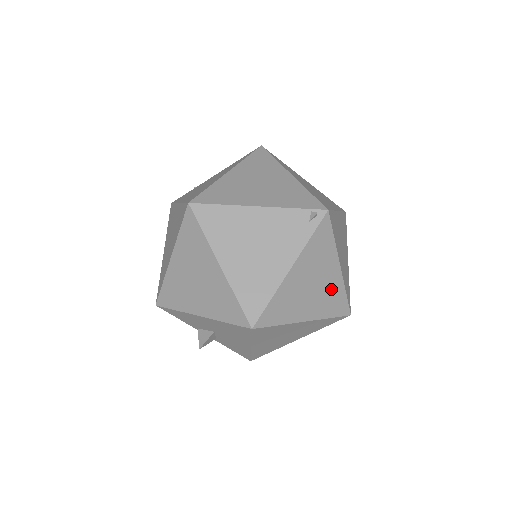
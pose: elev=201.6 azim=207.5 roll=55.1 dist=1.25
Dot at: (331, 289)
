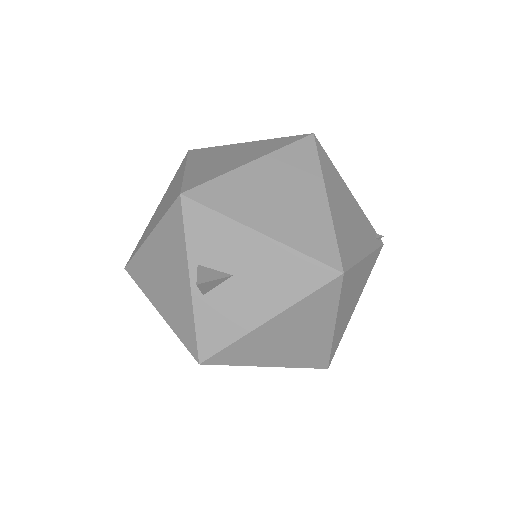
Dot at: (347, 319)
